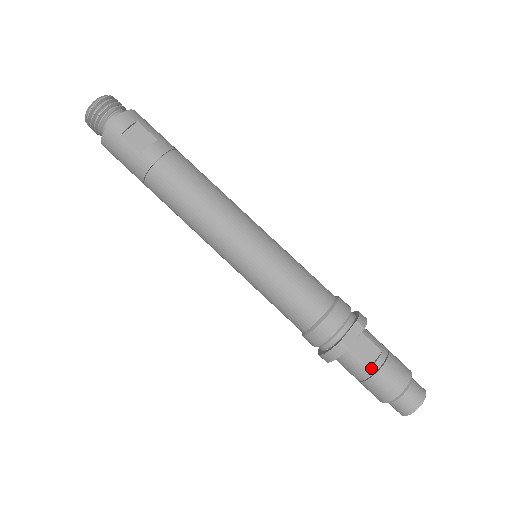
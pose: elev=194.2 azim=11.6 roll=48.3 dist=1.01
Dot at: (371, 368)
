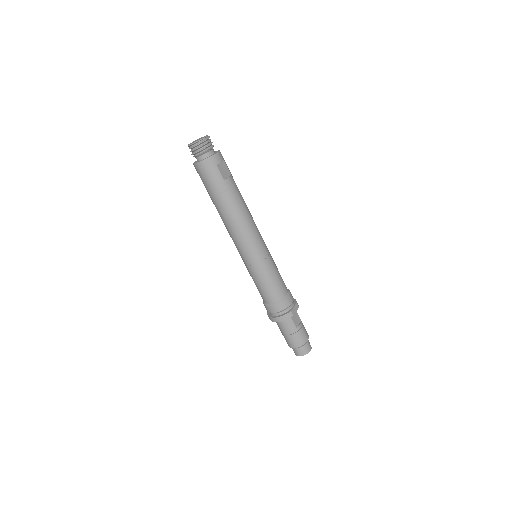
Dot at: (297, 328)
